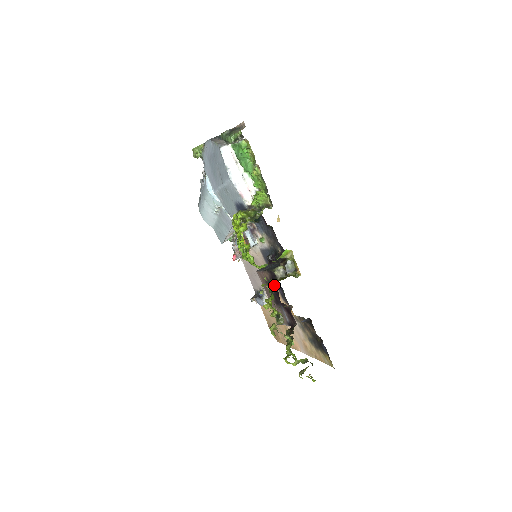
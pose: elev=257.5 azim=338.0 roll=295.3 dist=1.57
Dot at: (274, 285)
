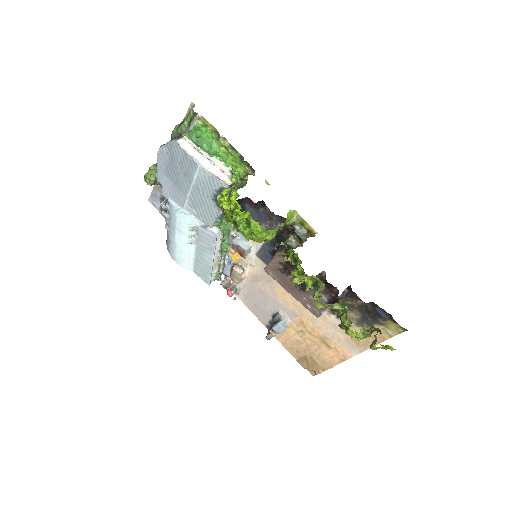
Dot at: occluded
